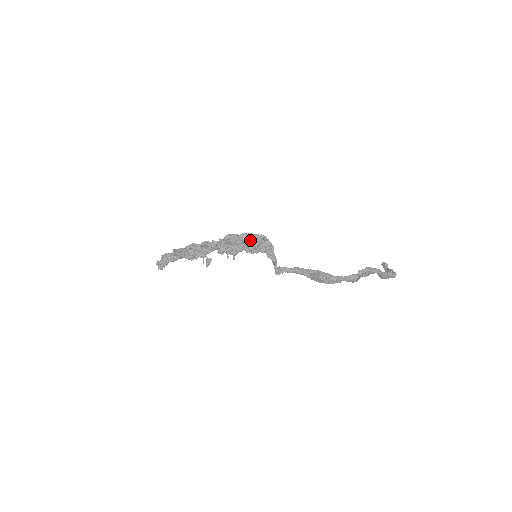
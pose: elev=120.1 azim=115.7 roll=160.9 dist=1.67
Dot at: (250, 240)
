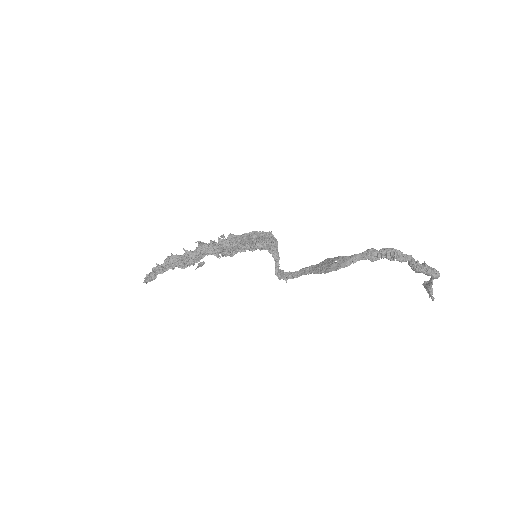
Dot at: occluded
